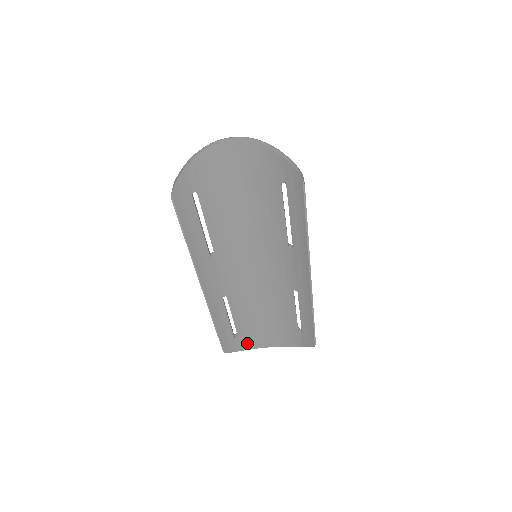
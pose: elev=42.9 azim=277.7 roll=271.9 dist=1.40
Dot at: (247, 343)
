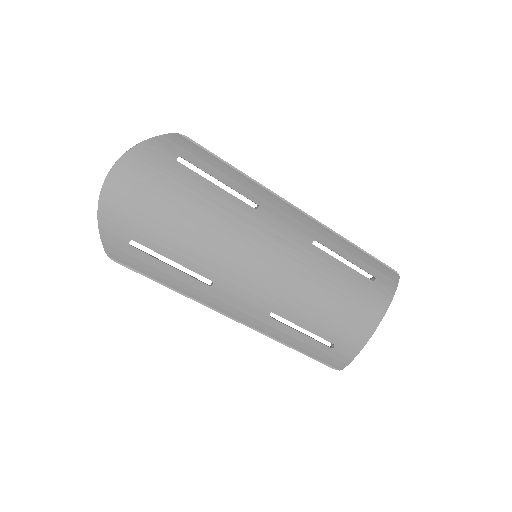
Dot at: (351, 344)
